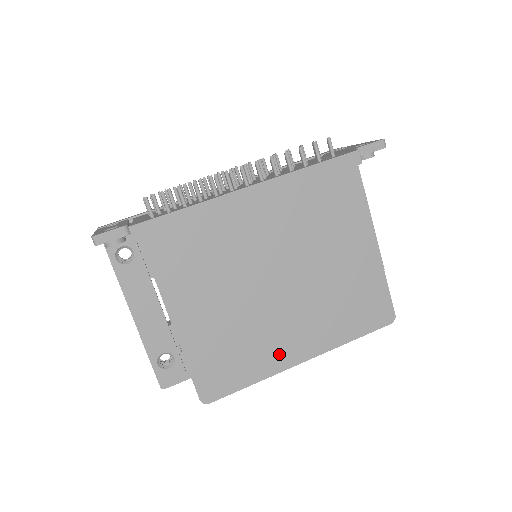
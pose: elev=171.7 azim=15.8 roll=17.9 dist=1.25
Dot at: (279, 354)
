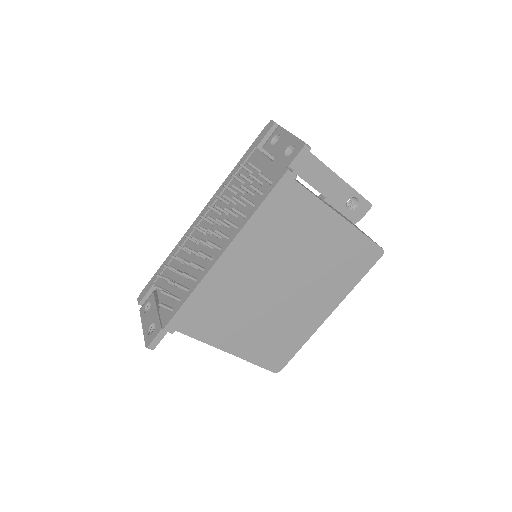
Dot at: (309, 323)
